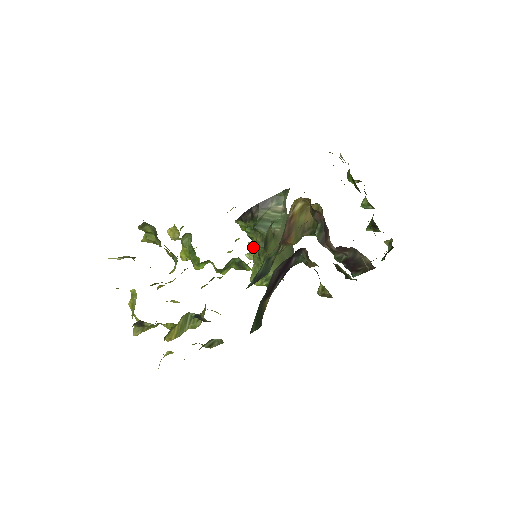
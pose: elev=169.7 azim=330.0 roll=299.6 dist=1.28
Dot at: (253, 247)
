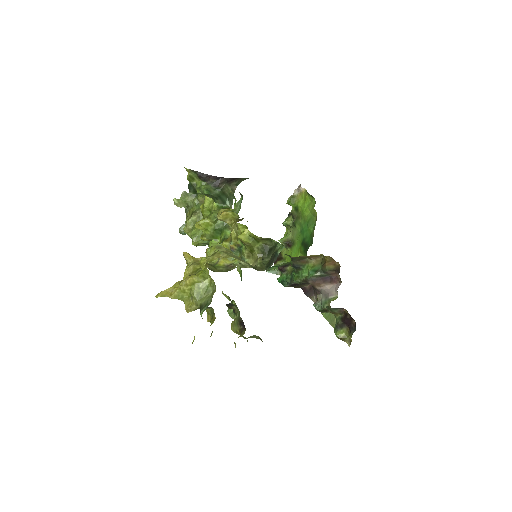
Dot at: (186, 198)
